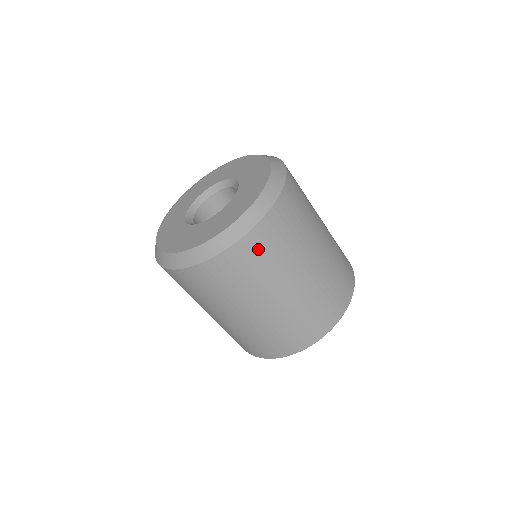
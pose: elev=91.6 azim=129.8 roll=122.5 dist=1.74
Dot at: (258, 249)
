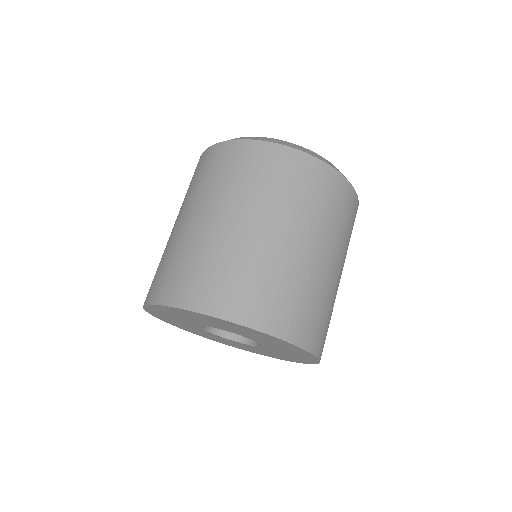
Dot at: (284, 167)
